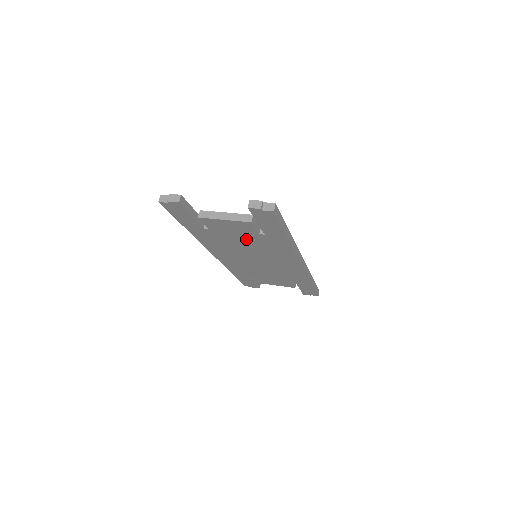
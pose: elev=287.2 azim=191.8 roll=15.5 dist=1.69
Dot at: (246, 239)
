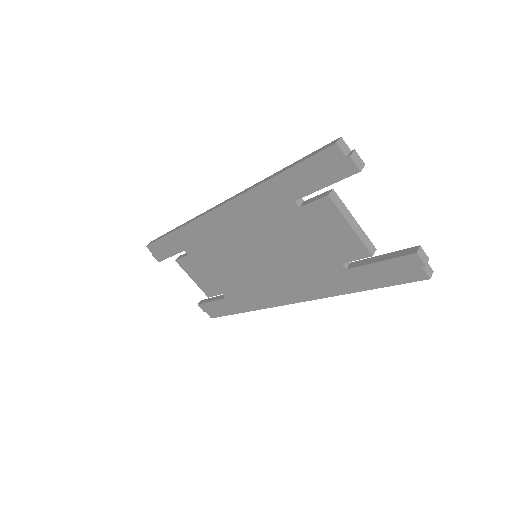
Dot at: (310, 249)
